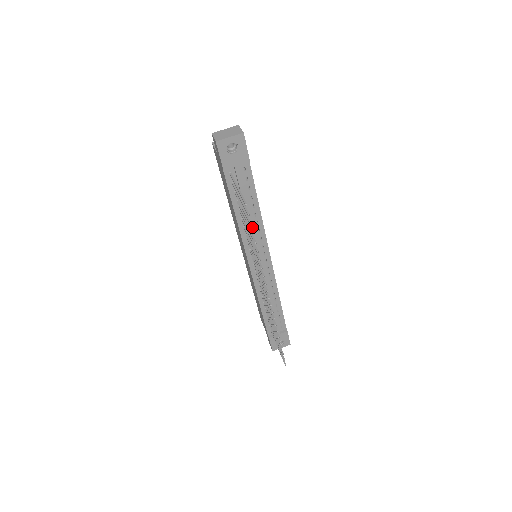
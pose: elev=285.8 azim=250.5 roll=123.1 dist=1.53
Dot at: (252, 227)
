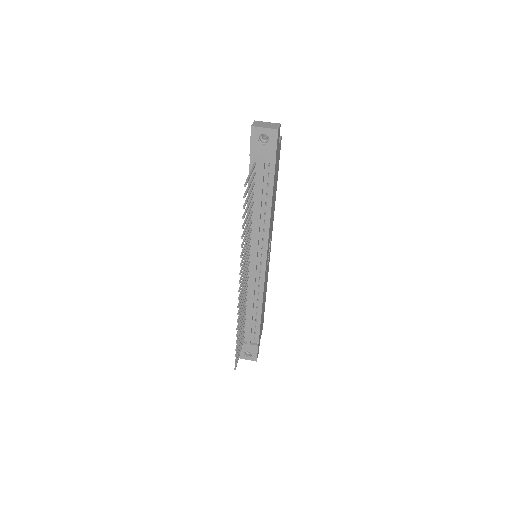
Dot at: (258, 223)
